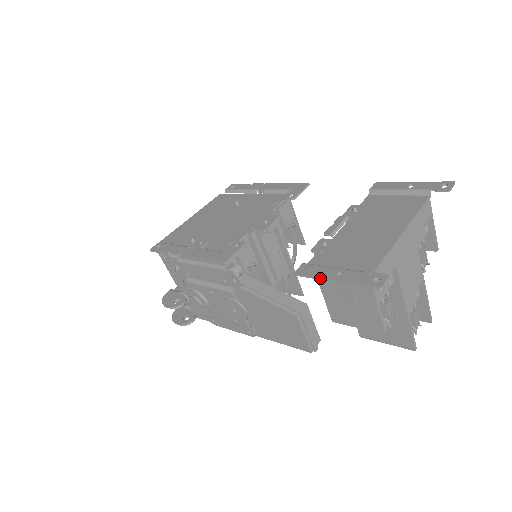
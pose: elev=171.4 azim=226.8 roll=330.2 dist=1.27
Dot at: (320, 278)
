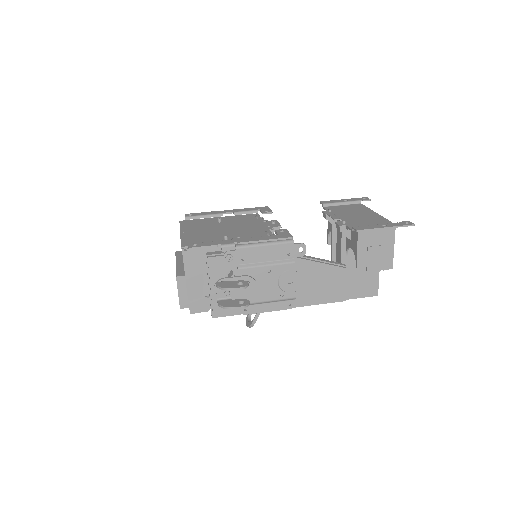
Dot at: (377, 228)
